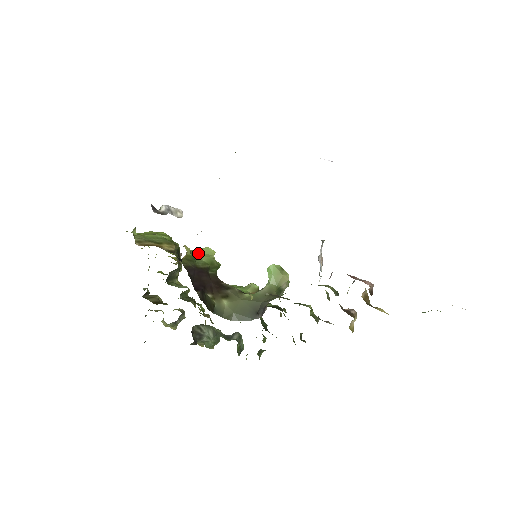
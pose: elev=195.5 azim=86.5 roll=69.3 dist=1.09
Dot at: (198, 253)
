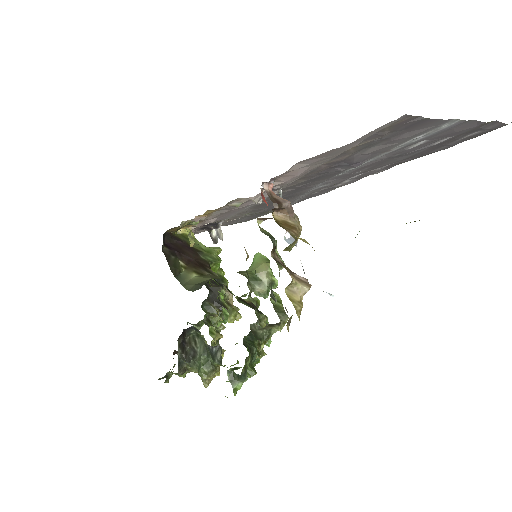
Dot at: (205, 246)
